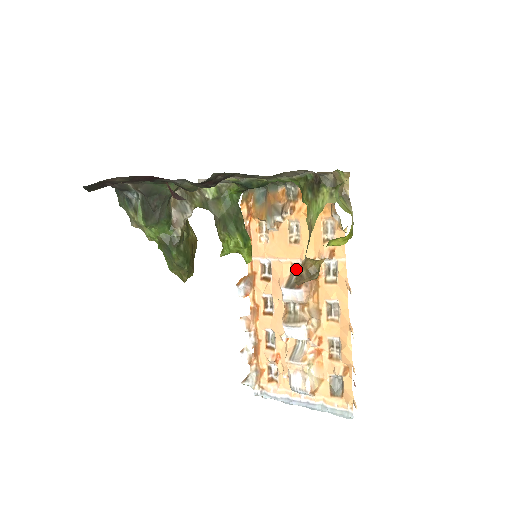
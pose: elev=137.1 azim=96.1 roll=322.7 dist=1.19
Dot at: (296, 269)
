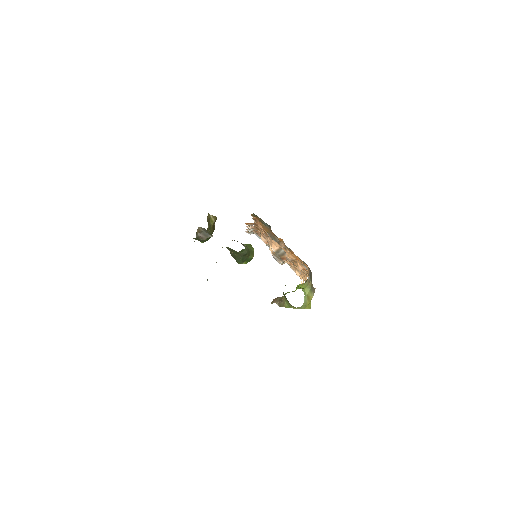
Dot at: occluded
